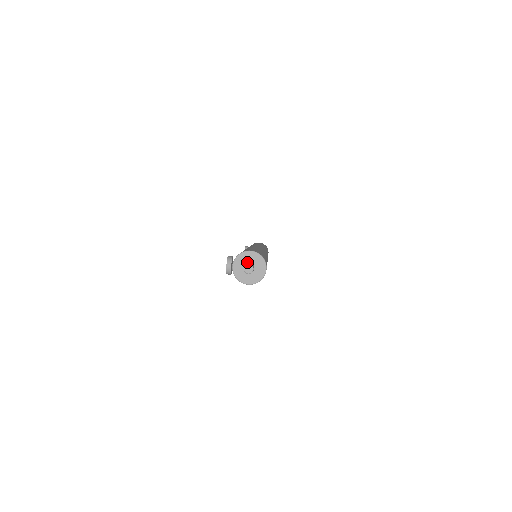
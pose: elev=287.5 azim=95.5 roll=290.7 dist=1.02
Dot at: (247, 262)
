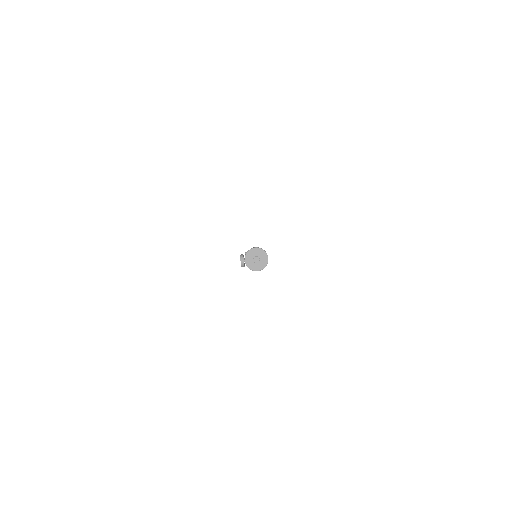
Dot at: (254, 256)
